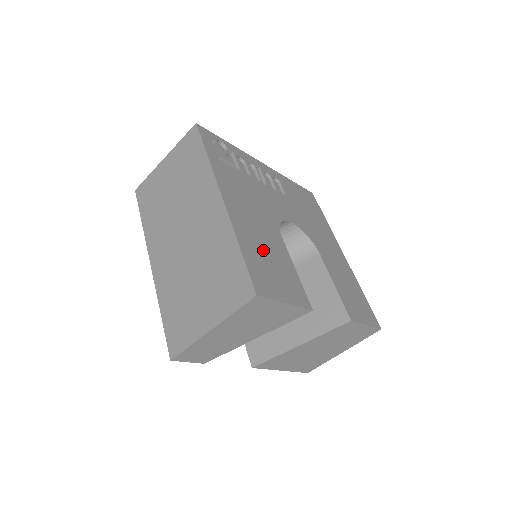
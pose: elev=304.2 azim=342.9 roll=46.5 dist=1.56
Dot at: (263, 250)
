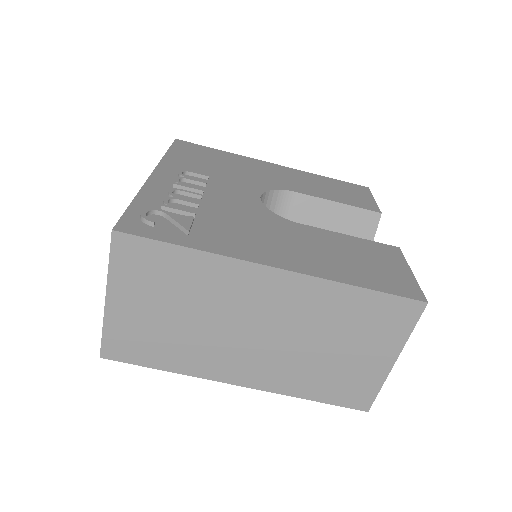
Dot at: (342, 259)
